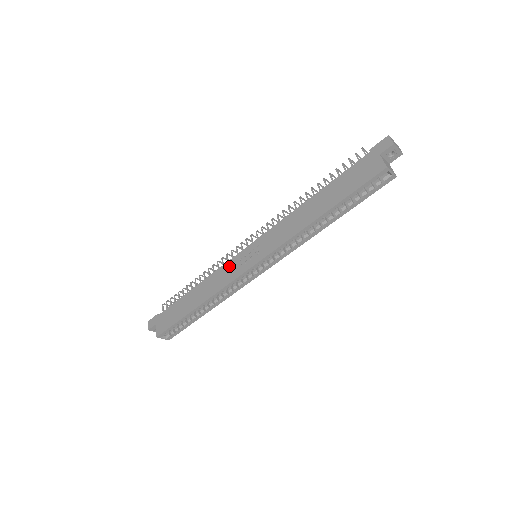
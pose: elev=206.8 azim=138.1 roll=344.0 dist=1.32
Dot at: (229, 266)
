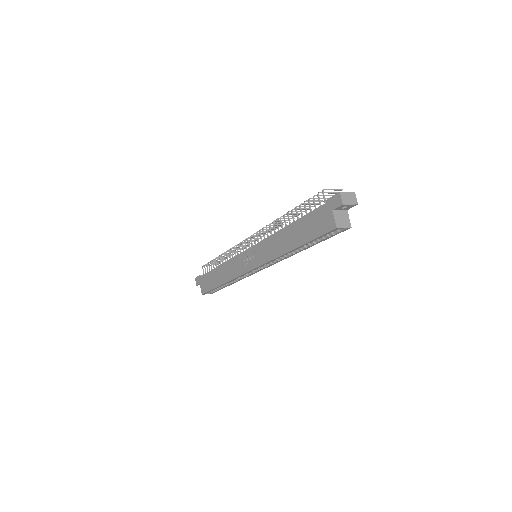
Dot at: (237, 260)
